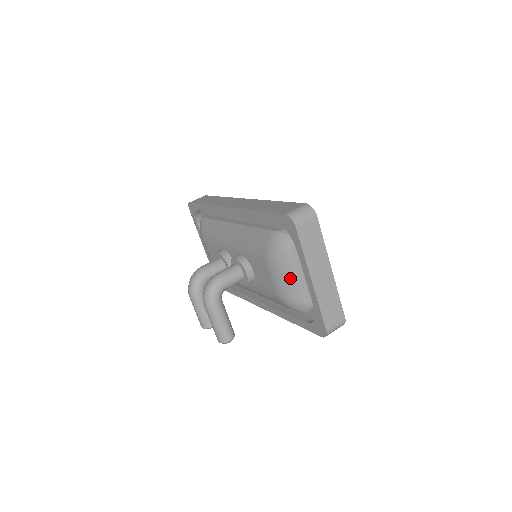
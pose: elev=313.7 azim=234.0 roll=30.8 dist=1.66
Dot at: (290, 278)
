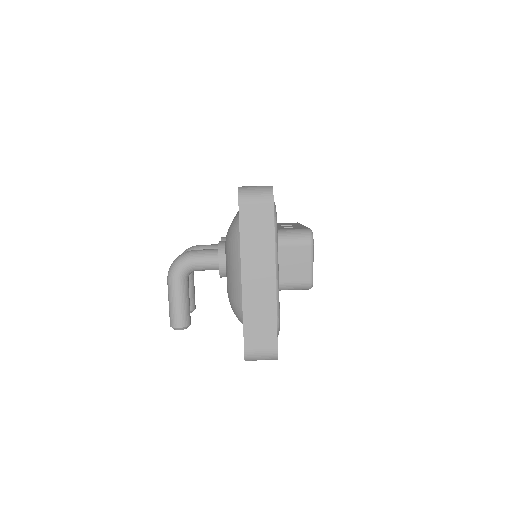
Dot at: (234, 272)
